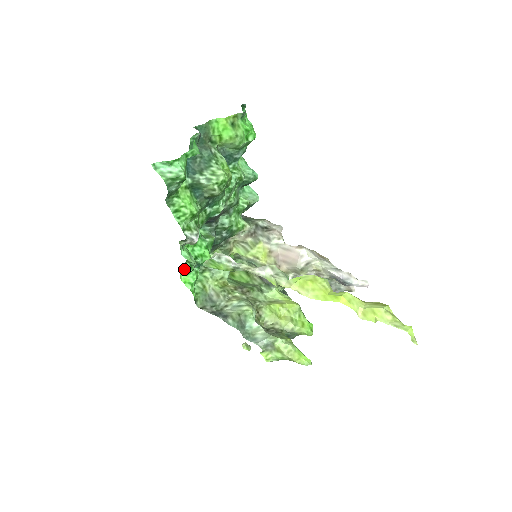
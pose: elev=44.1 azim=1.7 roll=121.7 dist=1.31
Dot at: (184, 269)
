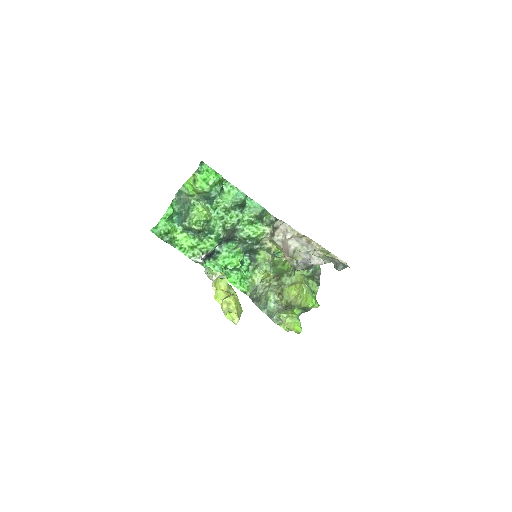
Dot at: (227, 274)
